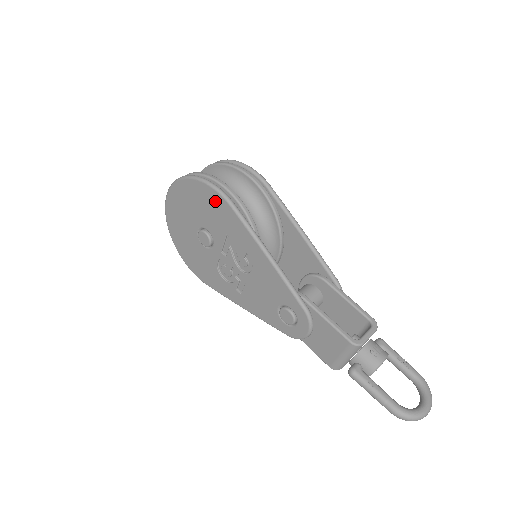
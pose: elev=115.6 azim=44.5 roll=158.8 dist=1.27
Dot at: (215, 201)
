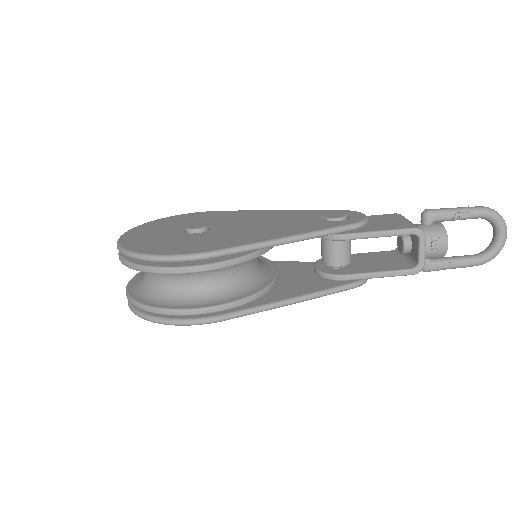
Dot at: occluded
